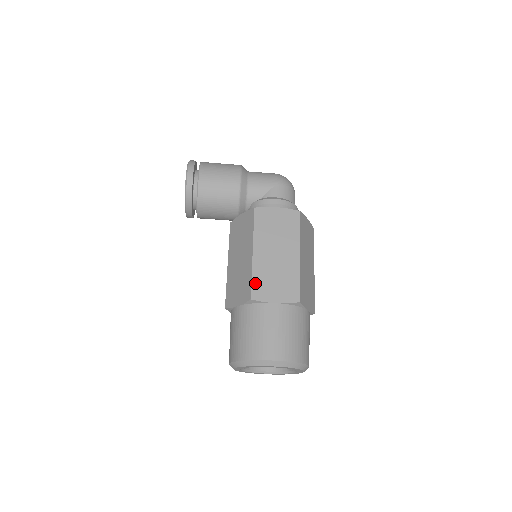
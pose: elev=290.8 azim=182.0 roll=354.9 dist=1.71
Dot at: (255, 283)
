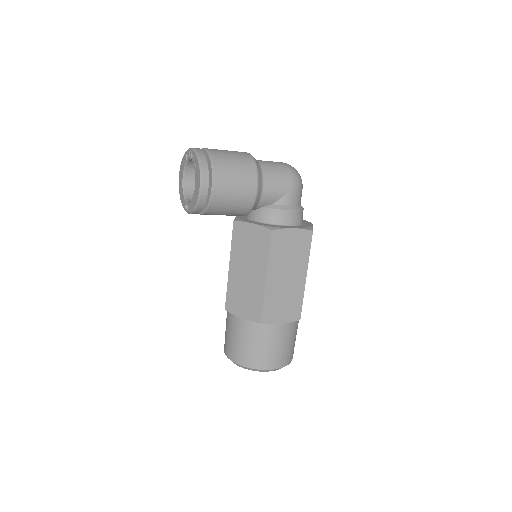
Dot at: (266, 308)
